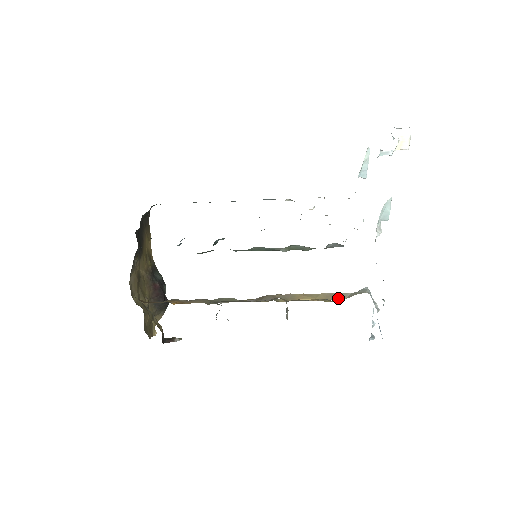
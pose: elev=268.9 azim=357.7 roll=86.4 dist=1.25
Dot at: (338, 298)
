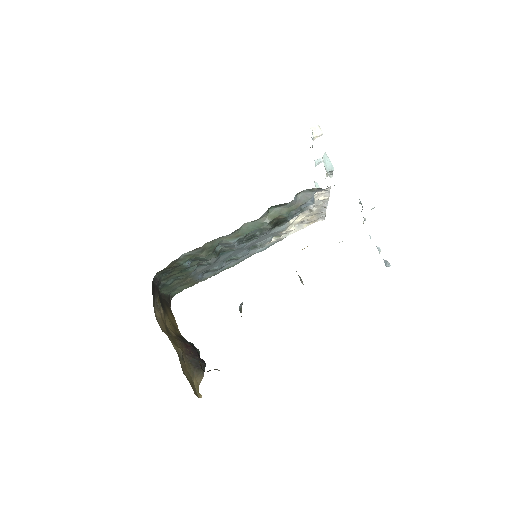
Dot at: occluded
